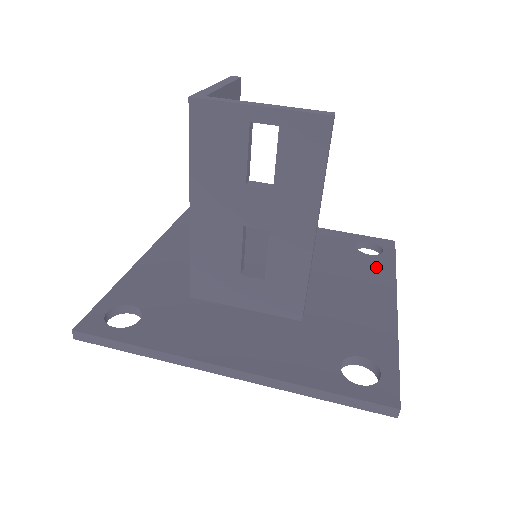
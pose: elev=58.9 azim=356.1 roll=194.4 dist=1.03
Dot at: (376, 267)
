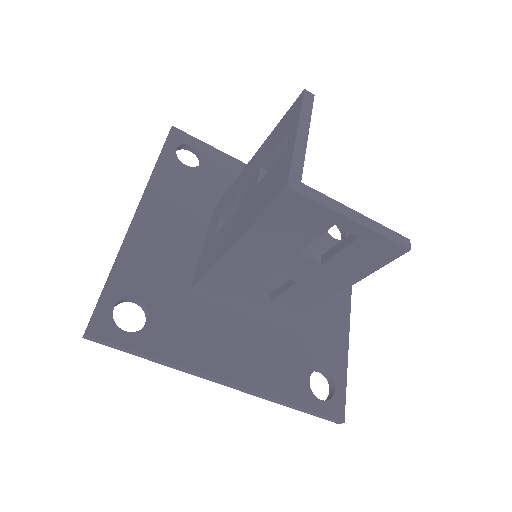
Dot at: occluded
